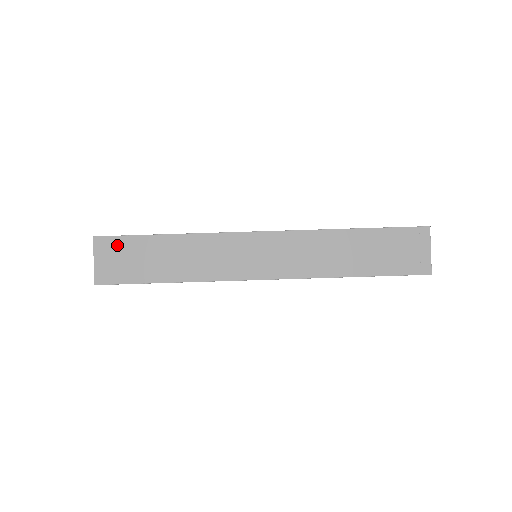
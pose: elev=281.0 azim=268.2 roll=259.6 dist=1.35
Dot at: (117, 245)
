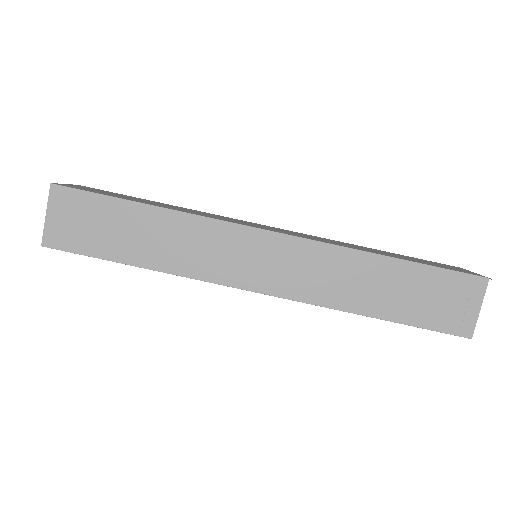
Dot at: (79, 202)
